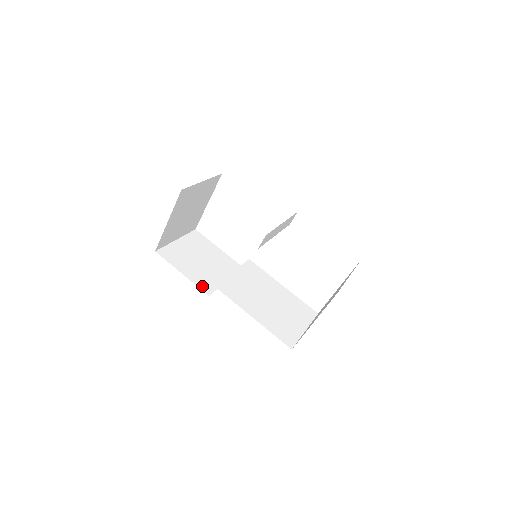
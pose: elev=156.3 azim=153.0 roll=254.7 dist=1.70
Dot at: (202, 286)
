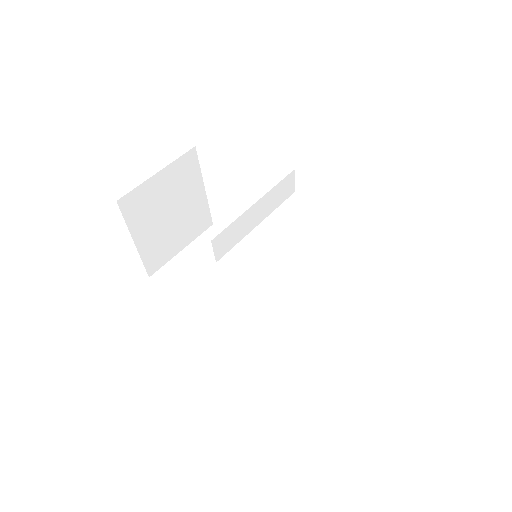
Dot at: (208, 312)
